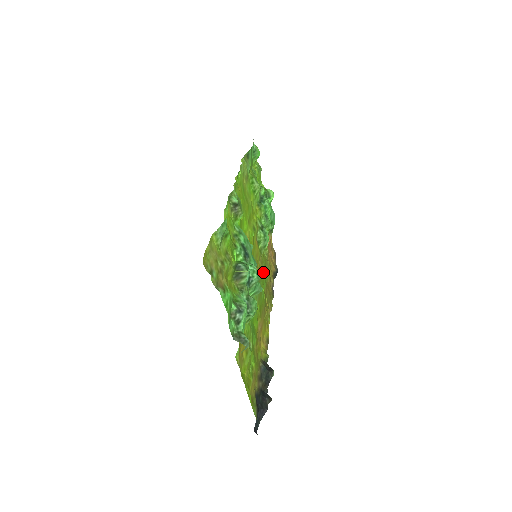
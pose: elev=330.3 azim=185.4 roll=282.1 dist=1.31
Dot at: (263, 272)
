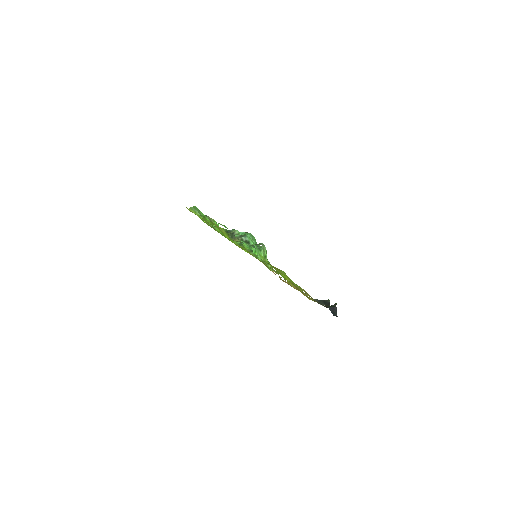
Dot at: occluded
